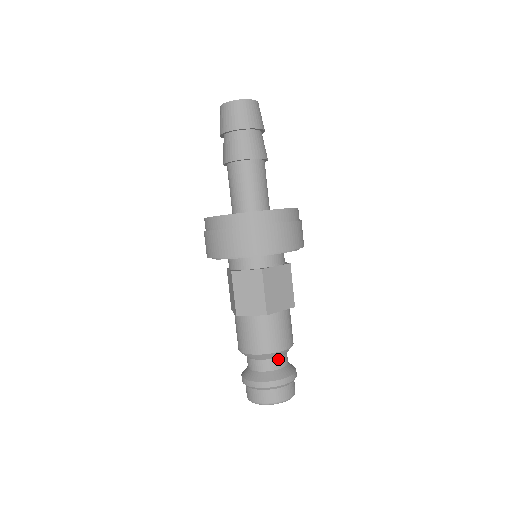
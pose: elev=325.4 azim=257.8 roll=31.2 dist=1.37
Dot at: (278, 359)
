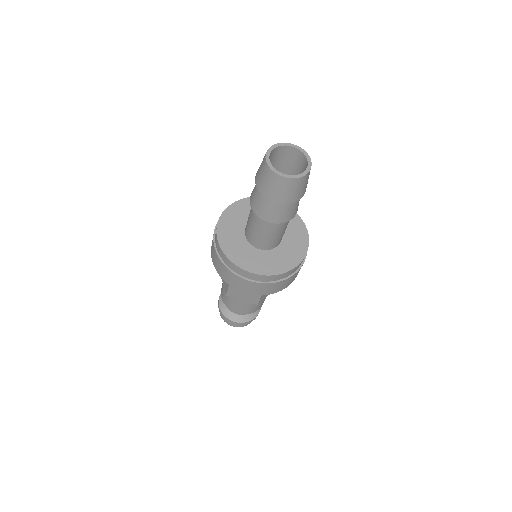
Dot at: occluded
